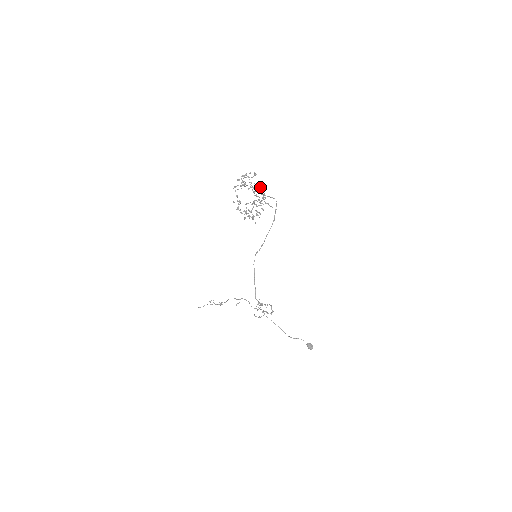
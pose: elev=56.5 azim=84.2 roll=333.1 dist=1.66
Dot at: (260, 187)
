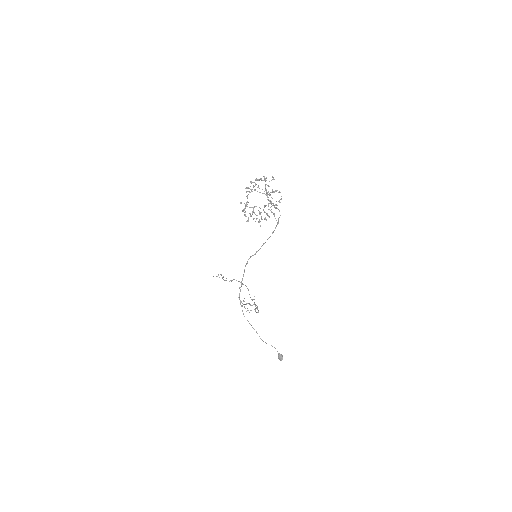
Dot at: occluded
